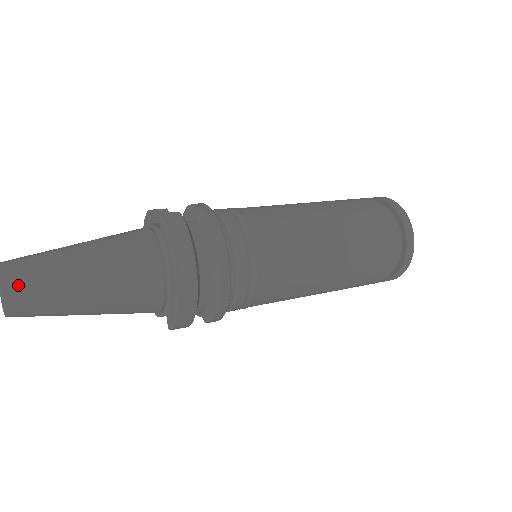
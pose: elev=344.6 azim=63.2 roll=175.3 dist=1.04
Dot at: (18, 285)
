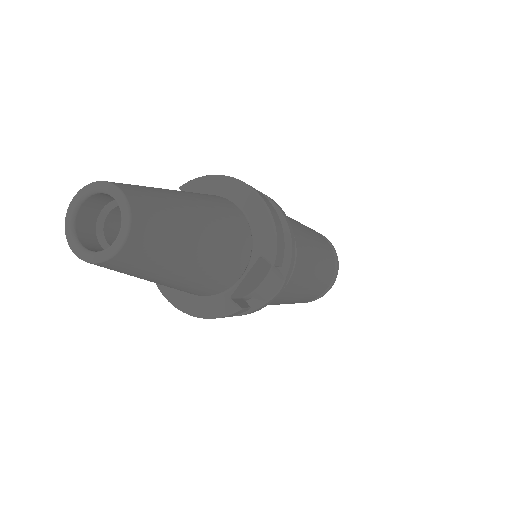
Dot at: (126, 185)
